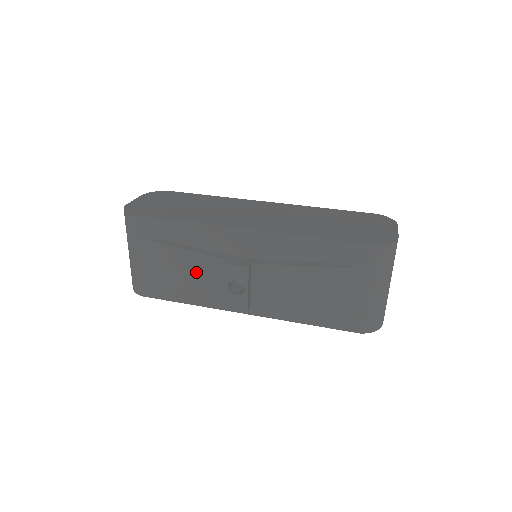
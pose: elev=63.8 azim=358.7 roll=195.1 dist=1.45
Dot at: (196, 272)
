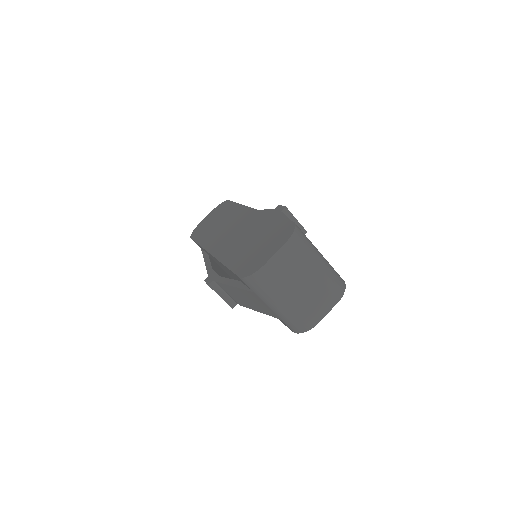
Dot at: occluded
